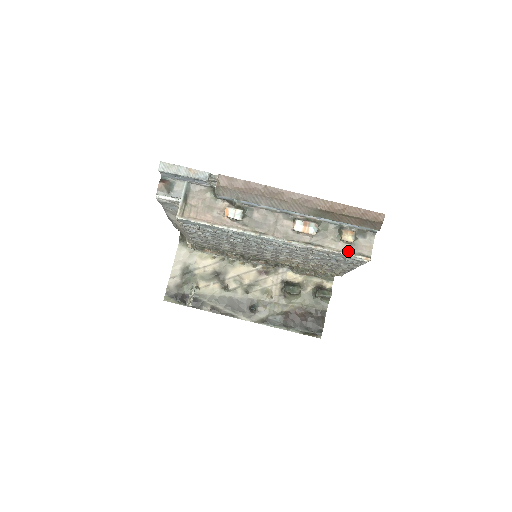
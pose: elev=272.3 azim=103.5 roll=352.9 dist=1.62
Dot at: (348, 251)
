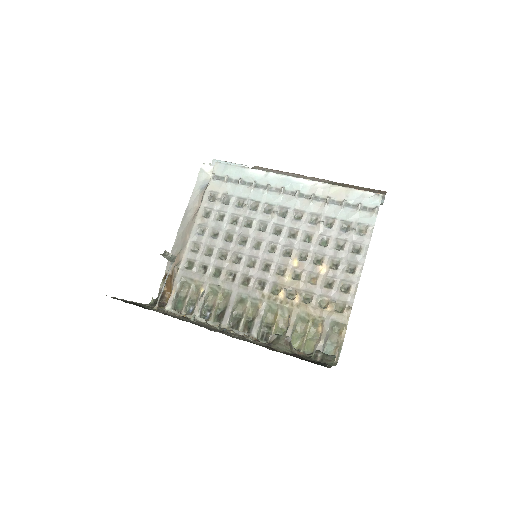
Dot at: (360, 193)
